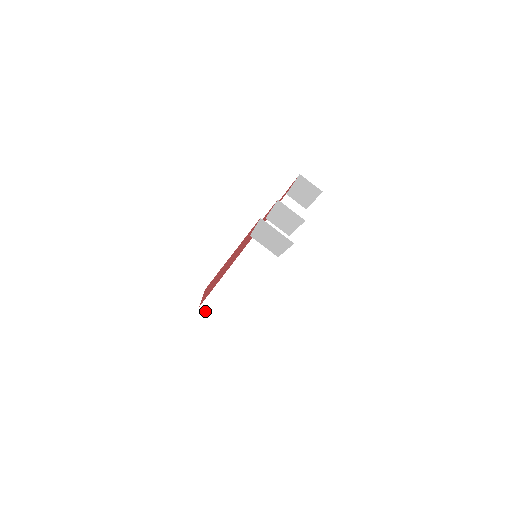
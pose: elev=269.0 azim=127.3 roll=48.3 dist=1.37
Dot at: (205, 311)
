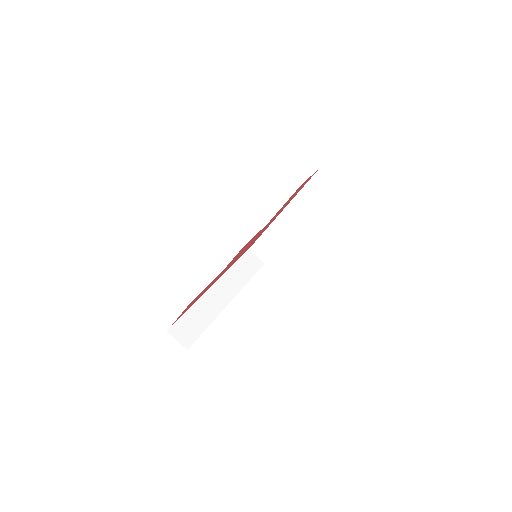
Dot at: (253, 253)
